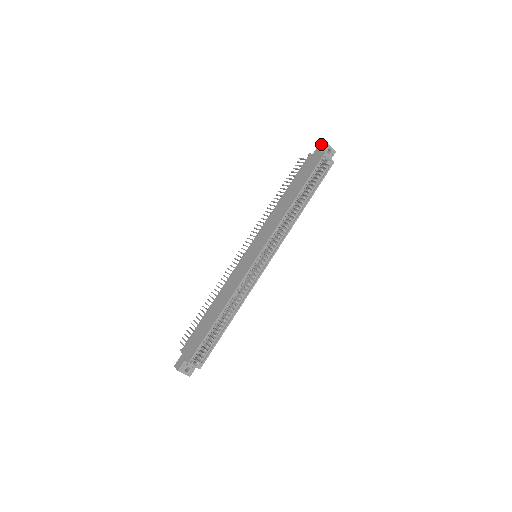
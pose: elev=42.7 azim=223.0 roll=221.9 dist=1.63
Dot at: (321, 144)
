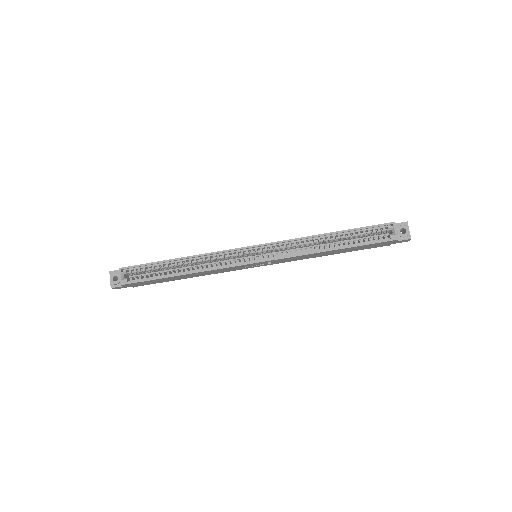
Dot at: occluded
